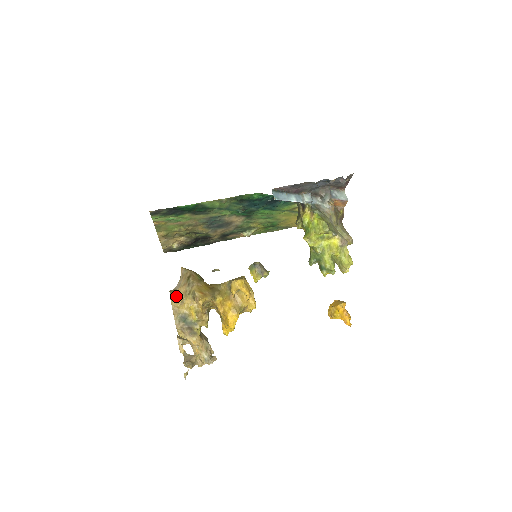
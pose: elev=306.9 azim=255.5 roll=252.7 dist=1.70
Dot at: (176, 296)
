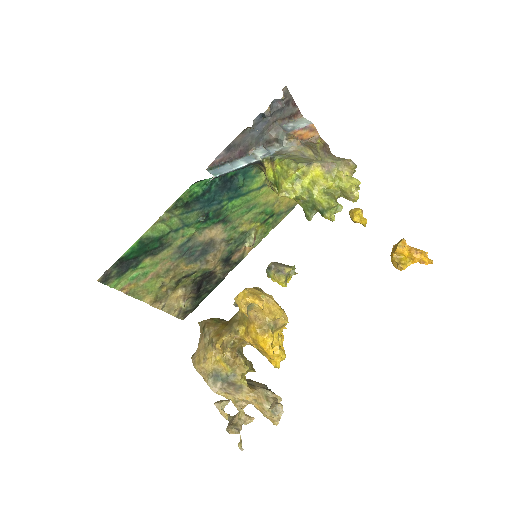
Dot at: (197, 356)
